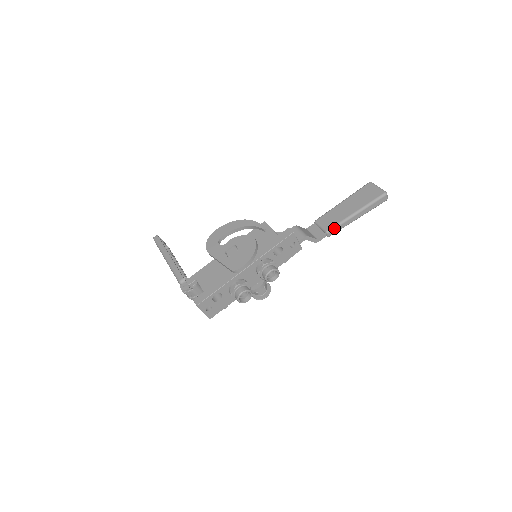
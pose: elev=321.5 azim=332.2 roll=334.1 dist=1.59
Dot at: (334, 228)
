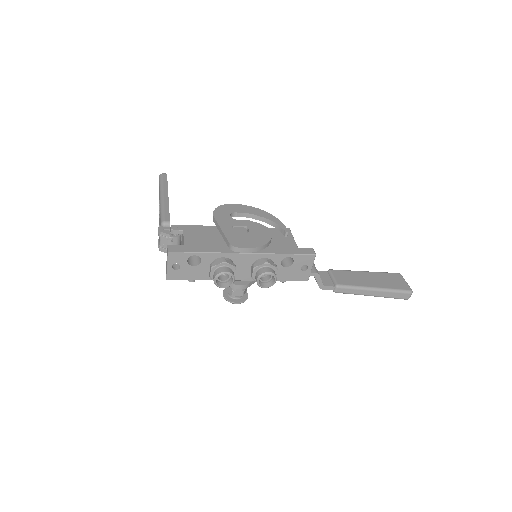
Dot at: (346, 287)
